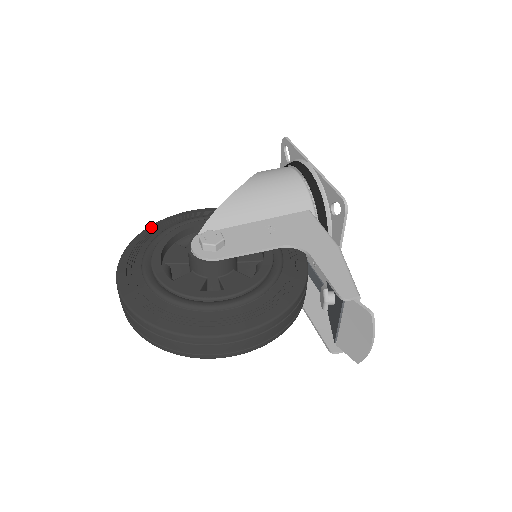
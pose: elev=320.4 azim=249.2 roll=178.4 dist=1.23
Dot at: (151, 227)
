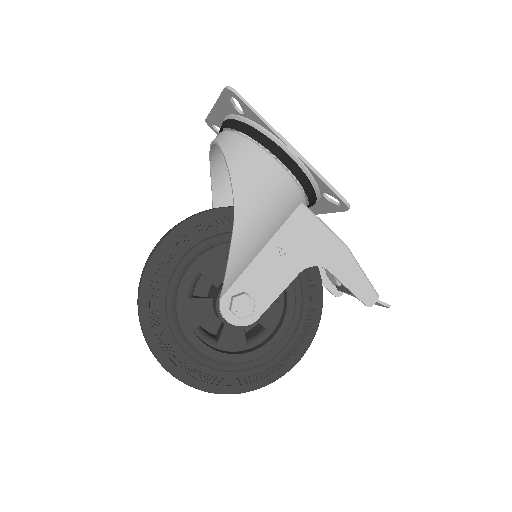
Dot at: (144, 290)
